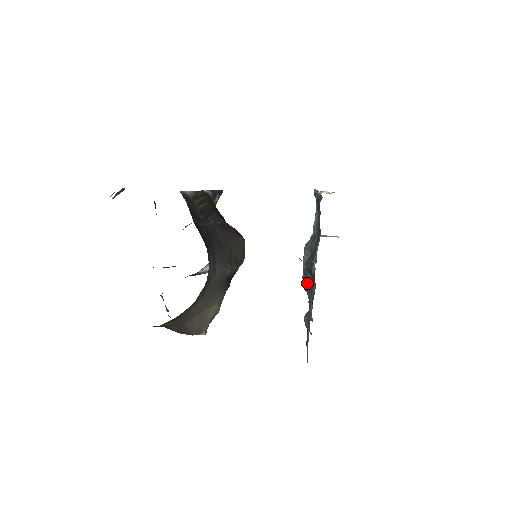
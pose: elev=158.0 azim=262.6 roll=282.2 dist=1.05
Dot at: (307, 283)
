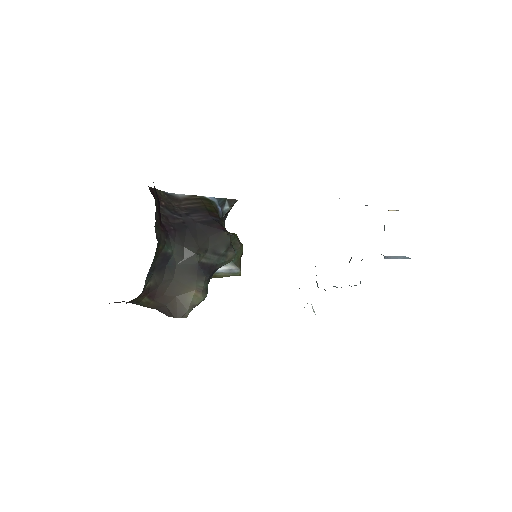
Dot at: occluded
